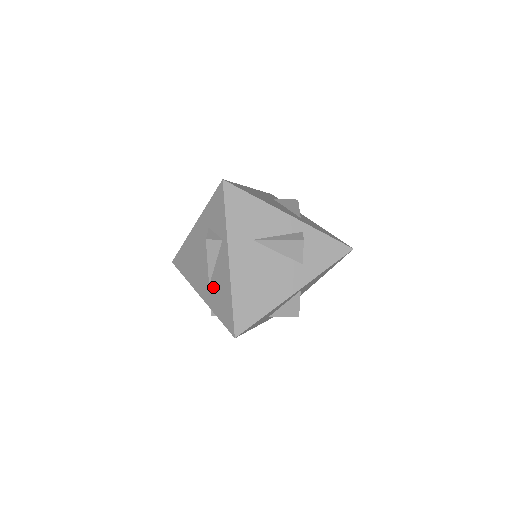
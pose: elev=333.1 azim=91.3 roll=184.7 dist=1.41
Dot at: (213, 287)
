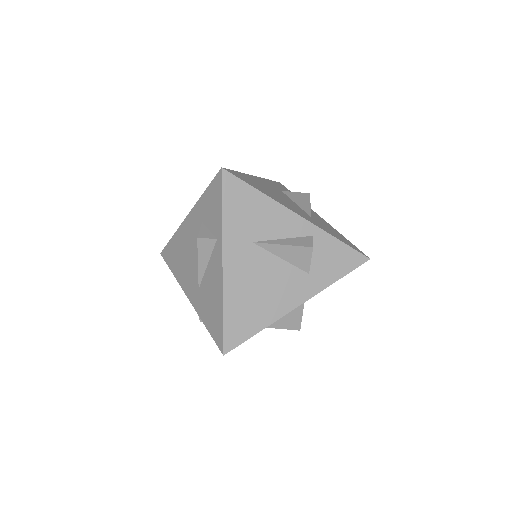
Dot at: (203, 292)
